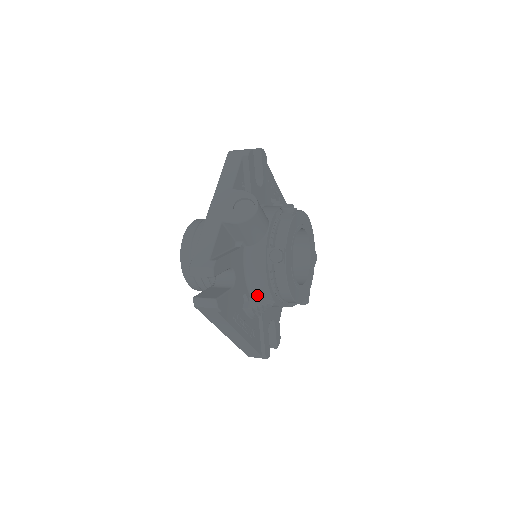
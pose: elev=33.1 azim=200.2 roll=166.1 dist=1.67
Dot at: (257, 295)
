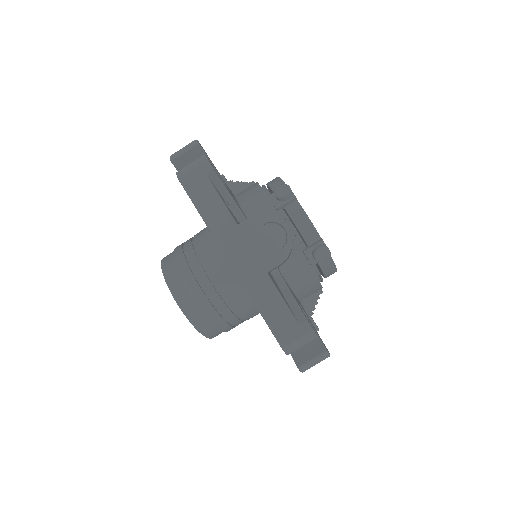
Dot at: (306, 297)
